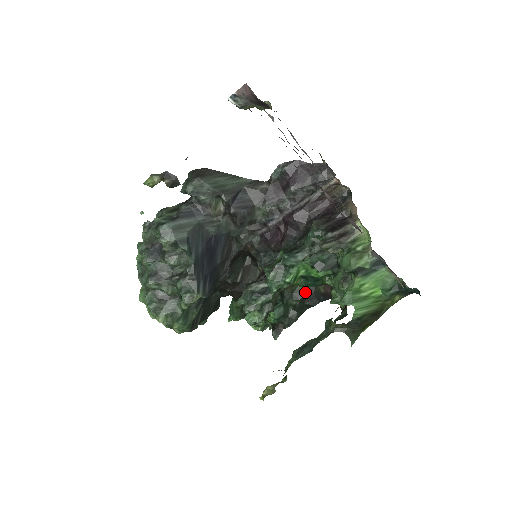
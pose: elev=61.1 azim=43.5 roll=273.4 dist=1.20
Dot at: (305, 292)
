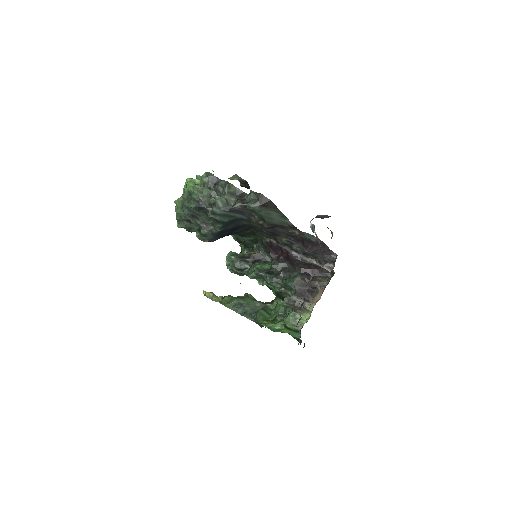
Dot at: occluded
